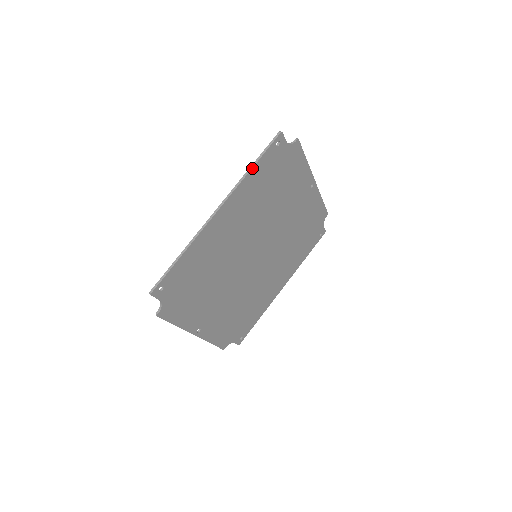
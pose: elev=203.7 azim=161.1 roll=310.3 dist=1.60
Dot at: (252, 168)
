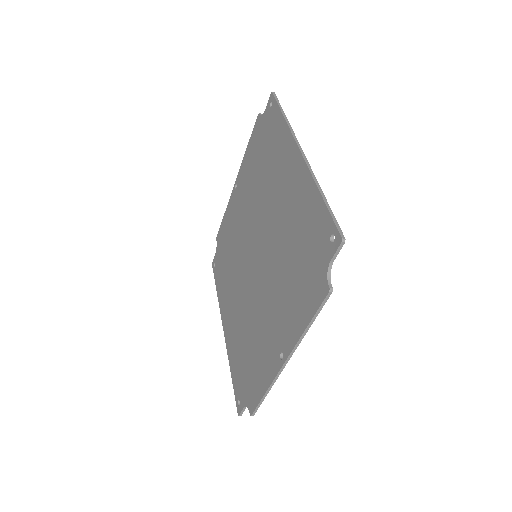
Dot at: (286, 117)
